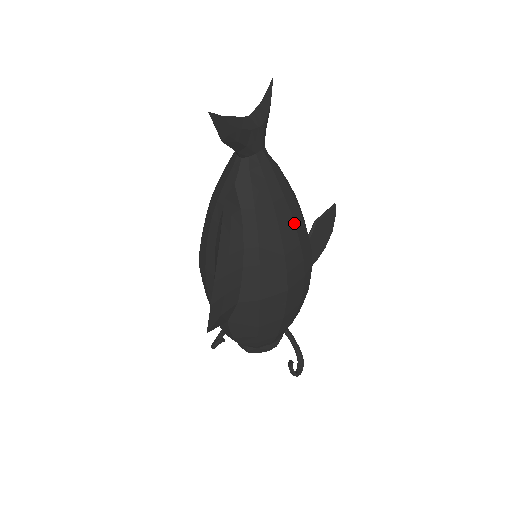
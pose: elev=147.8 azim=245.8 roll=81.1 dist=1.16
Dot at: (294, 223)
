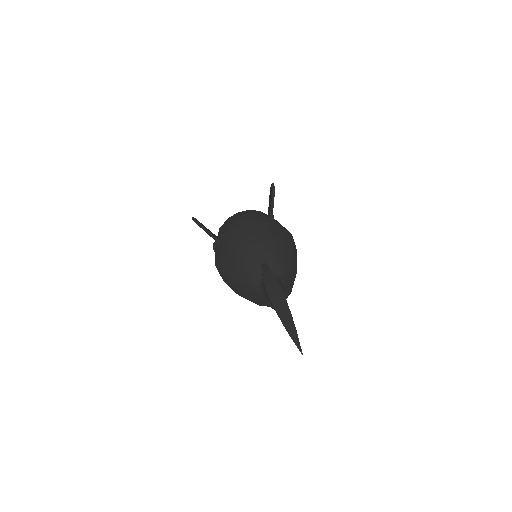
Dot at: (296, 262)
